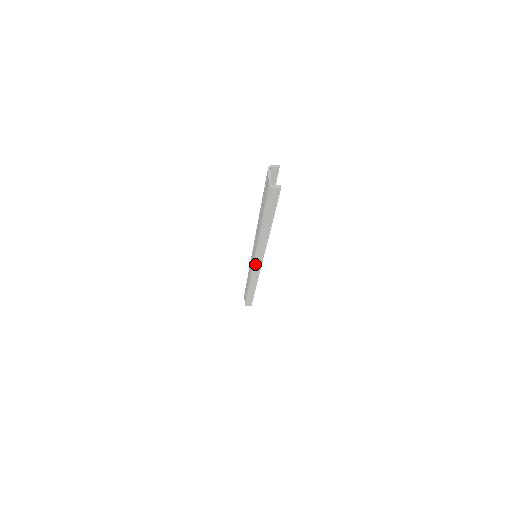
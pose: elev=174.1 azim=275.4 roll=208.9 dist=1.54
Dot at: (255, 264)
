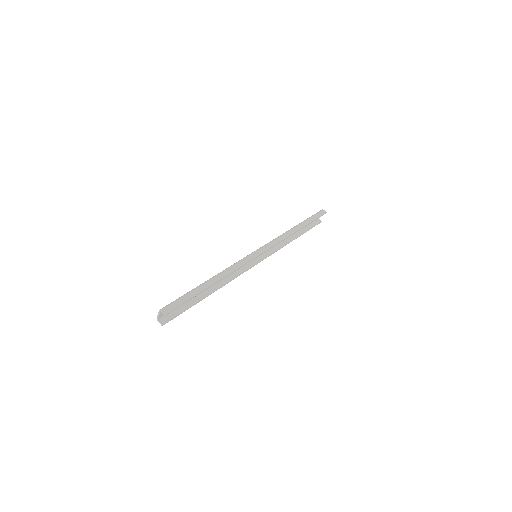
Dot at: (253, 260)
